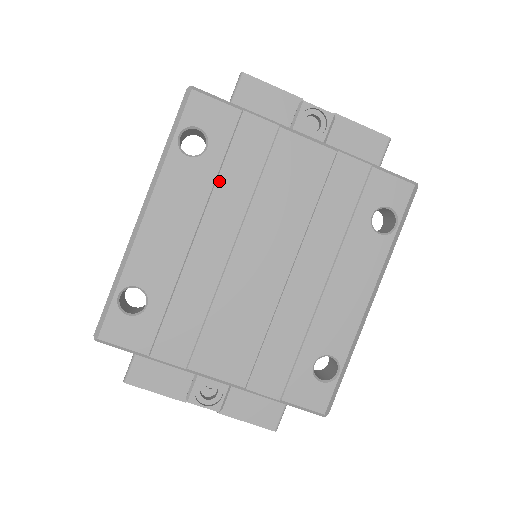
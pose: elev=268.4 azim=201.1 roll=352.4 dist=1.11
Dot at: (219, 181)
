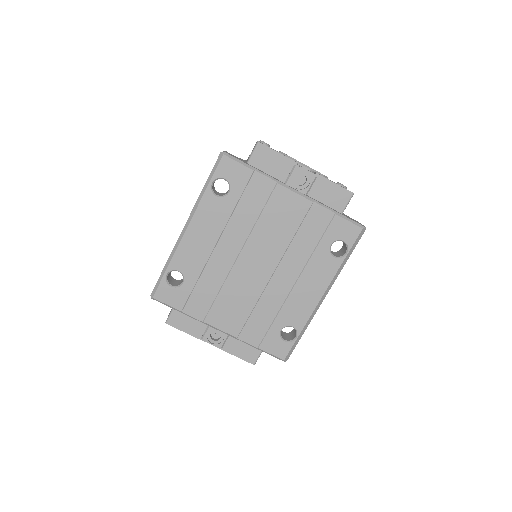
Dot at: (234, 213)
